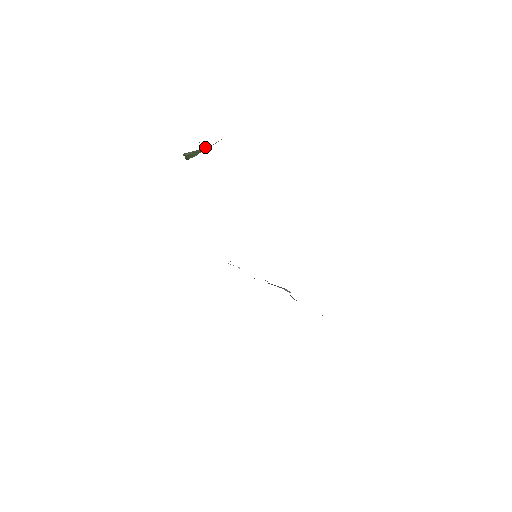
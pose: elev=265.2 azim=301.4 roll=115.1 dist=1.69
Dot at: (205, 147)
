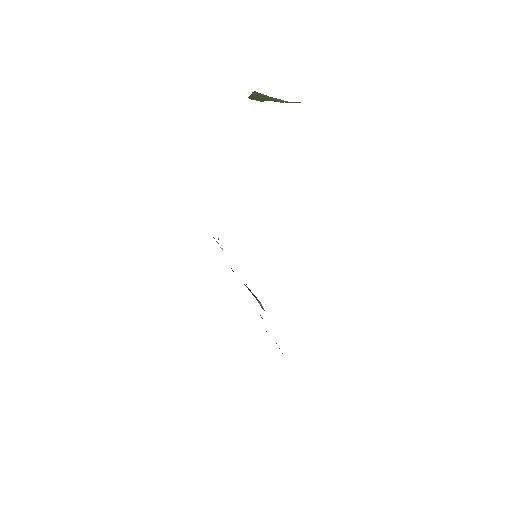
Dot at: occluded
